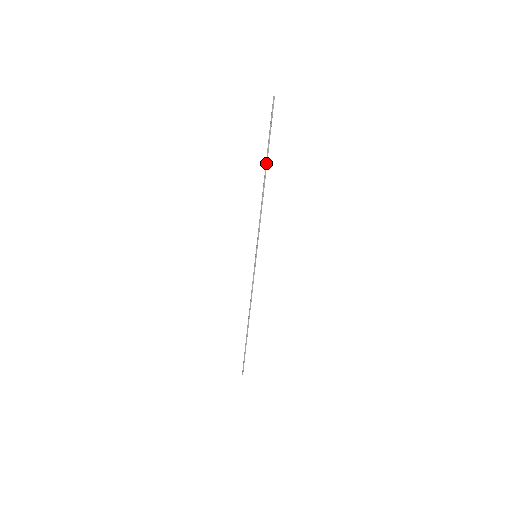
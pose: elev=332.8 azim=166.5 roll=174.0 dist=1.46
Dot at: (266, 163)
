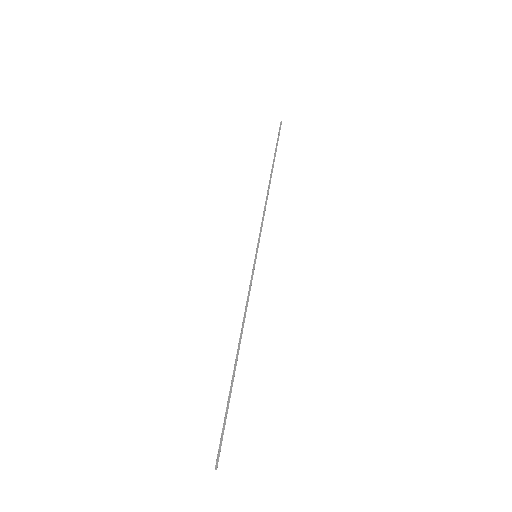
Dot at: (273, 166)
